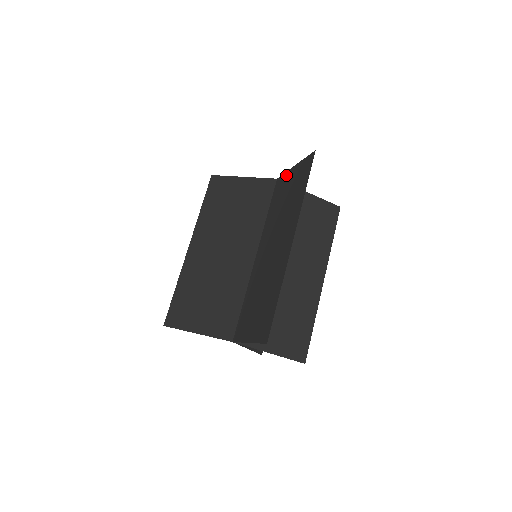
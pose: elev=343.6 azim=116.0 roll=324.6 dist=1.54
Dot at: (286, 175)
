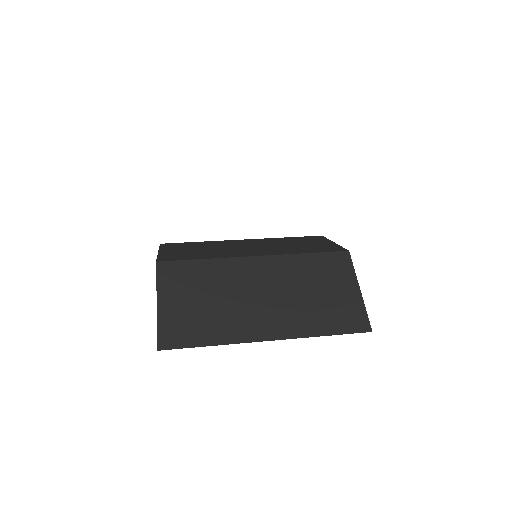
Dot at: occluded
